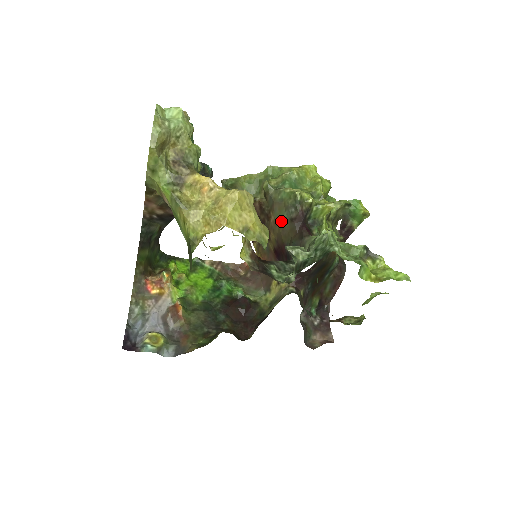
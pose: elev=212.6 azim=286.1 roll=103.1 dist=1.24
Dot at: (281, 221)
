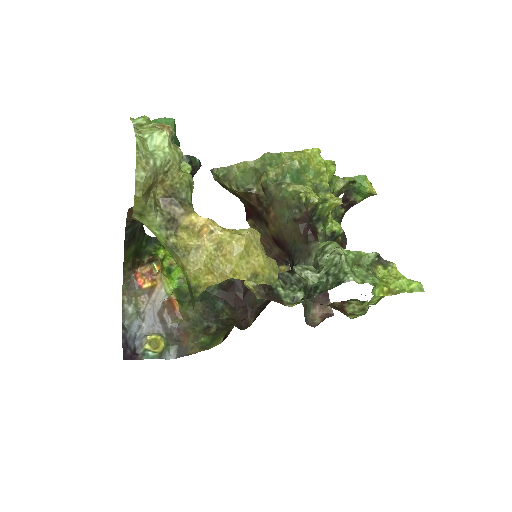
Dot at: (282, 218)
